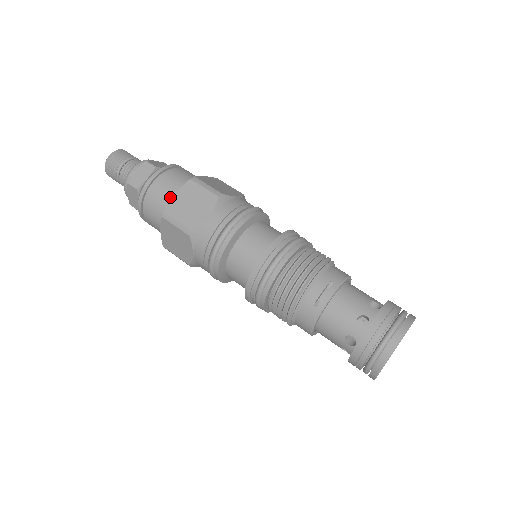
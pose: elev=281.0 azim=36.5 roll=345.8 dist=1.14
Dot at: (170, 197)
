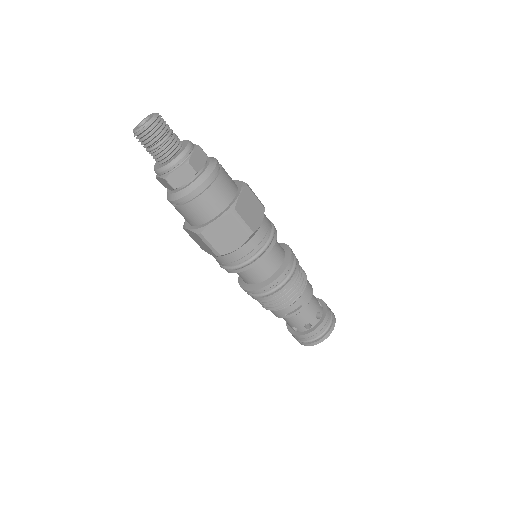
Dot at: (207, 217)
